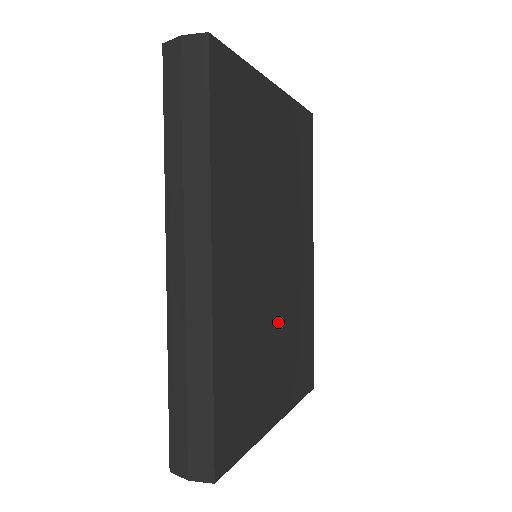
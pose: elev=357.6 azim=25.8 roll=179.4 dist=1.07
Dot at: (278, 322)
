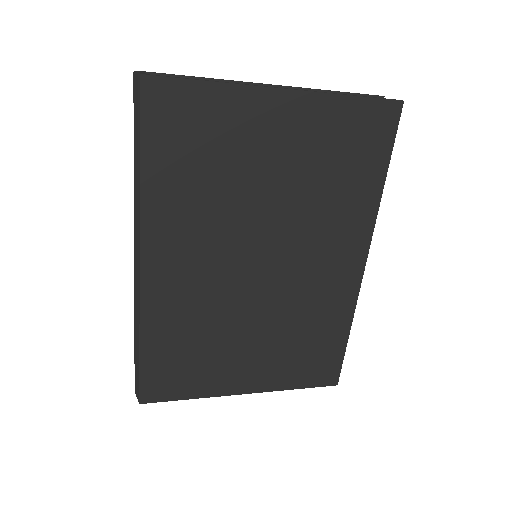
Dot at: (260, 320)
